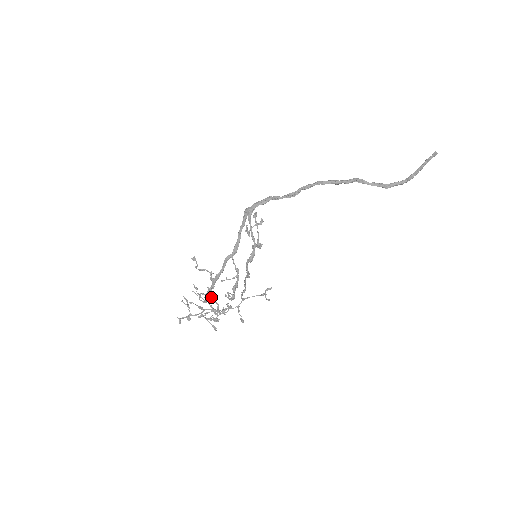
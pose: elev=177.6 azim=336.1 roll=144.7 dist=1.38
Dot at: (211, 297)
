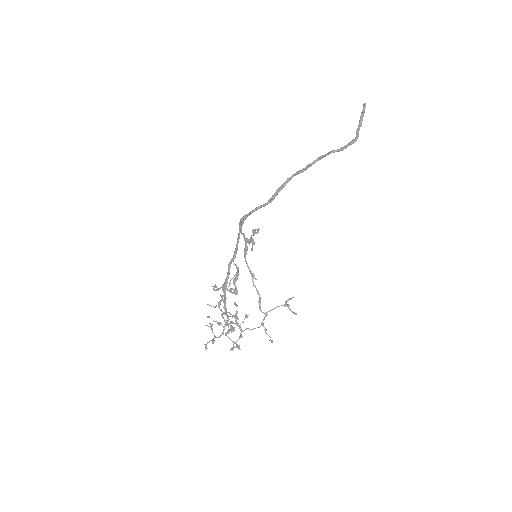
Dot at: occluded
